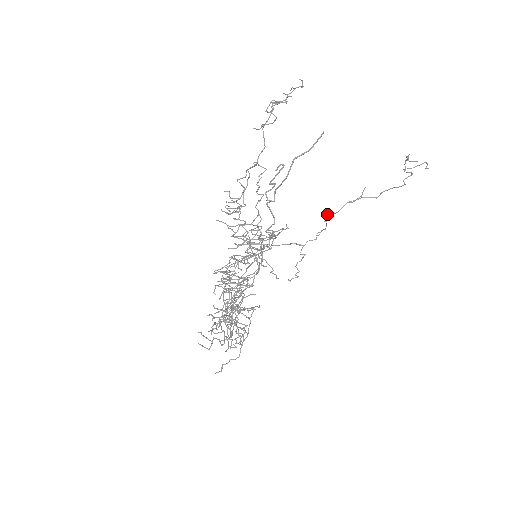
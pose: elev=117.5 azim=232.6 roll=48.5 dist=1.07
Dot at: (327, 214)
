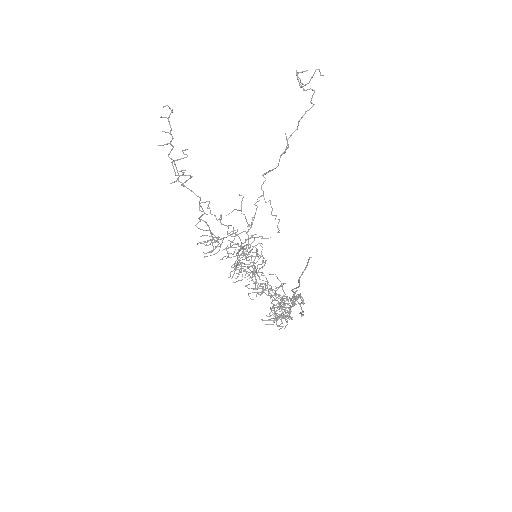
Dot at: (269, 171)
